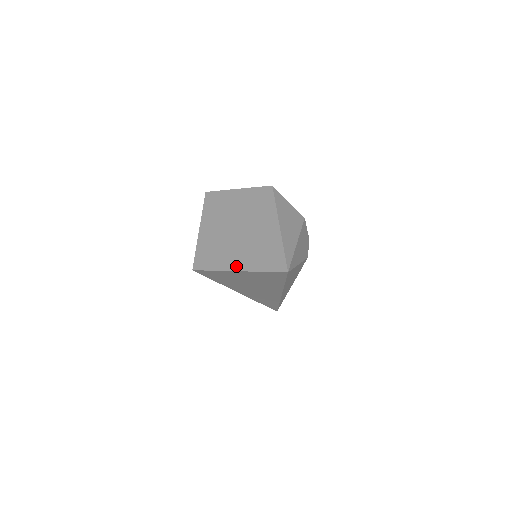
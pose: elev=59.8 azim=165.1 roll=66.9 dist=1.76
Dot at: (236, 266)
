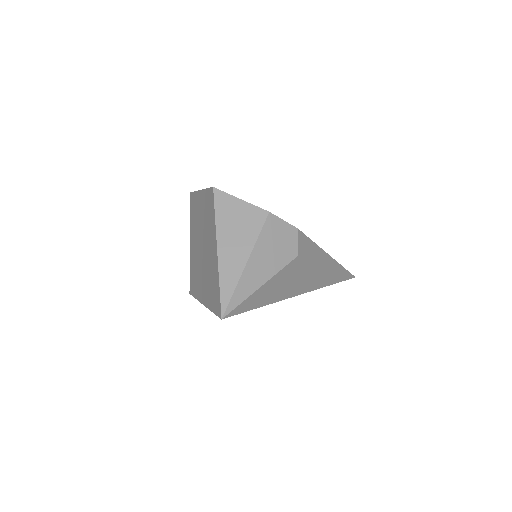
Dot at: (202, 298)
